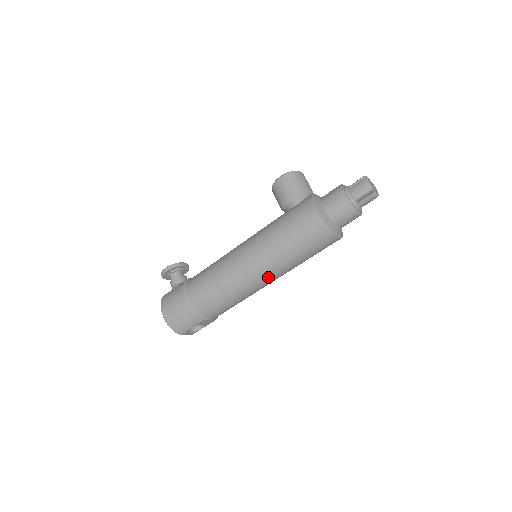
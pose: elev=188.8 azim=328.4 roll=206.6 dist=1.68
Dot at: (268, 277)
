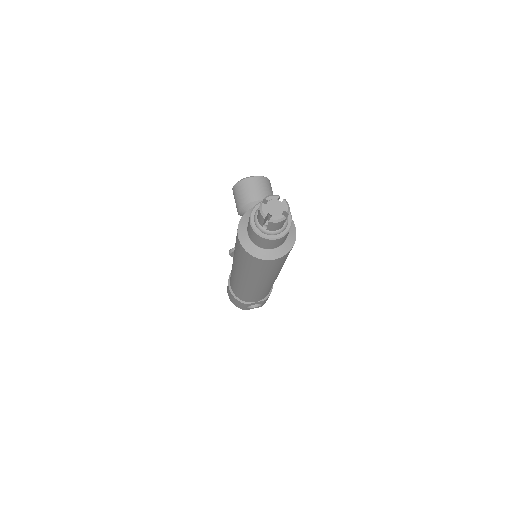
Dot at: (255, 283)
